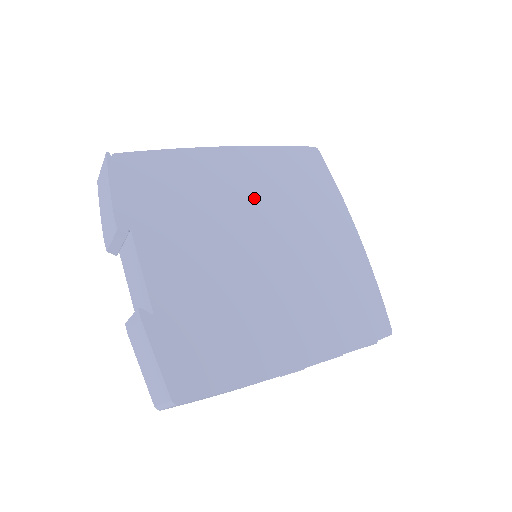
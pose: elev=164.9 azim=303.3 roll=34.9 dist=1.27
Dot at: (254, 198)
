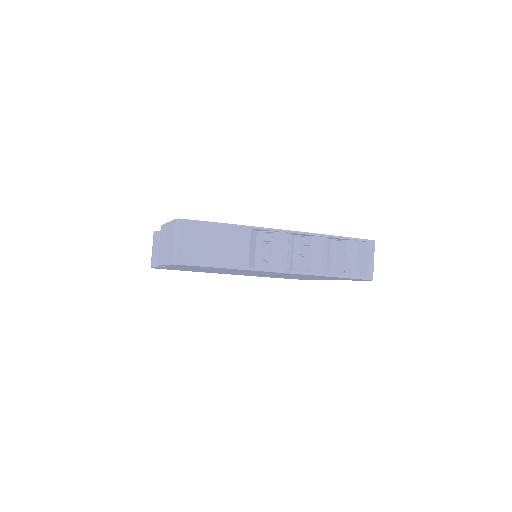
Dot at: occluded
